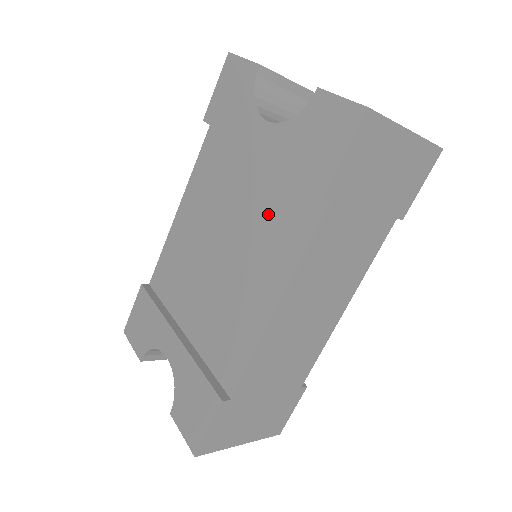
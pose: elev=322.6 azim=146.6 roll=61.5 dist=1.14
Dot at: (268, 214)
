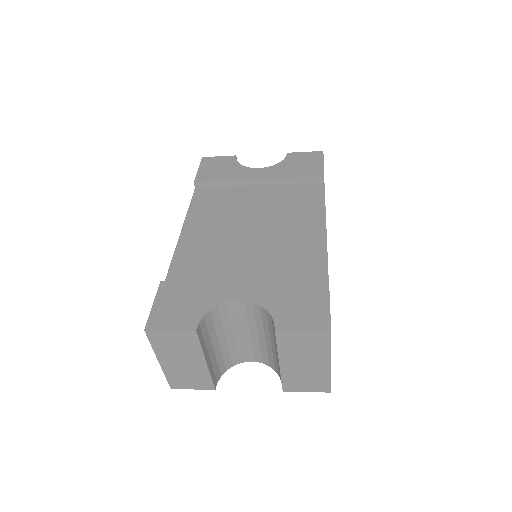
Dot at: (284, 200)
